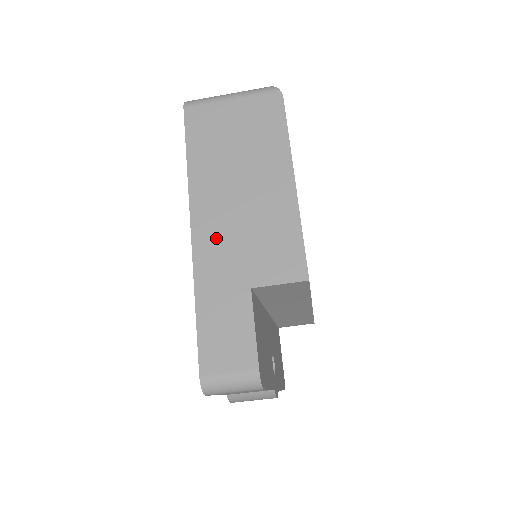
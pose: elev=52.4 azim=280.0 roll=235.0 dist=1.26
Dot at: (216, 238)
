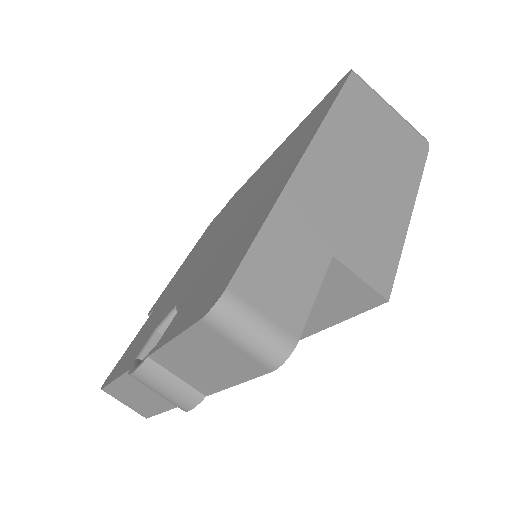
Dot at: (324, 183)
